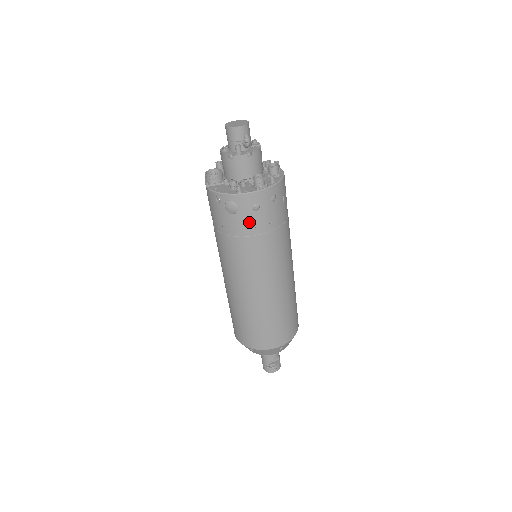
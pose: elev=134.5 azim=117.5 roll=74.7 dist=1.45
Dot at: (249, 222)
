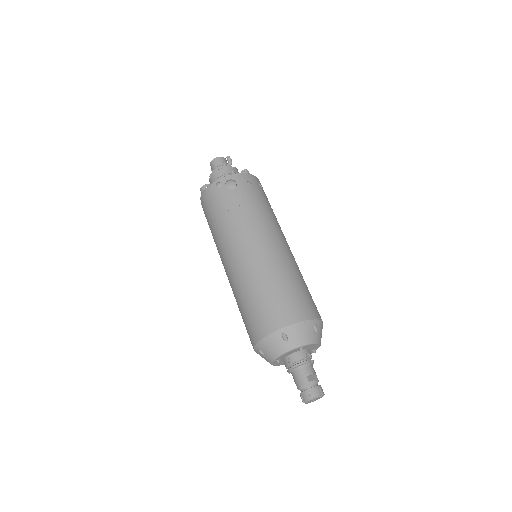
Dot at: (247, 192)
